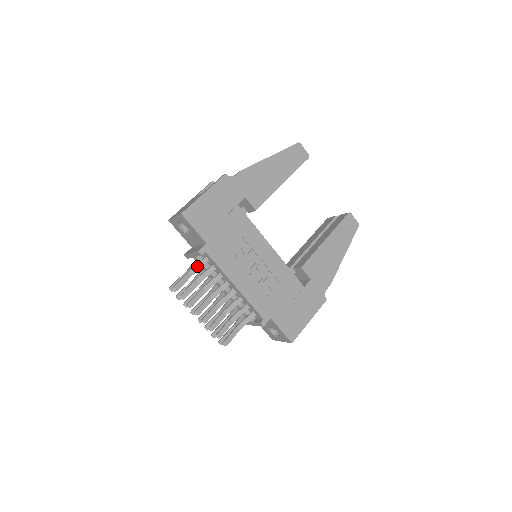
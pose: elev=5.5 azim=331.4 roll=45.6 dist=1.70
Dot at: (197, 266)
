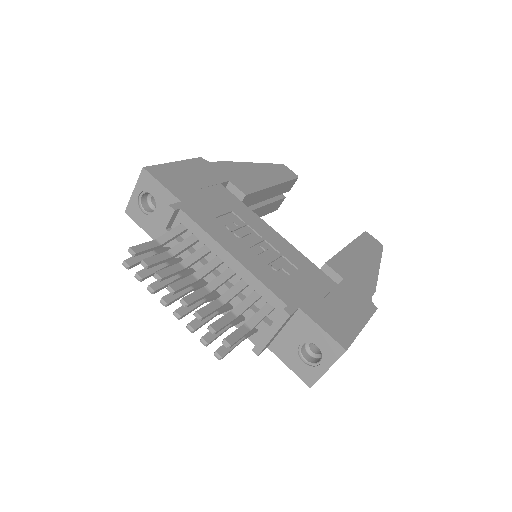
Dot at: (168, 234)
